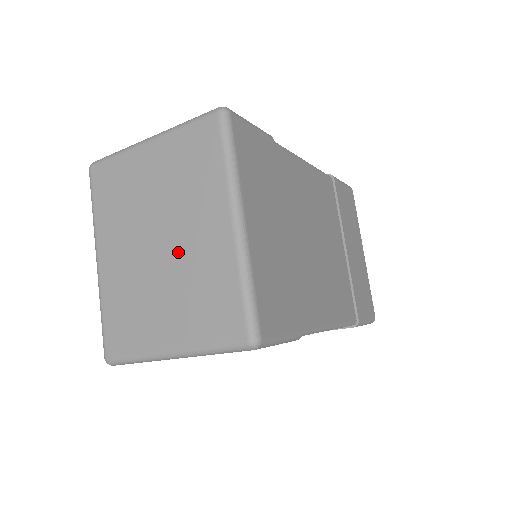
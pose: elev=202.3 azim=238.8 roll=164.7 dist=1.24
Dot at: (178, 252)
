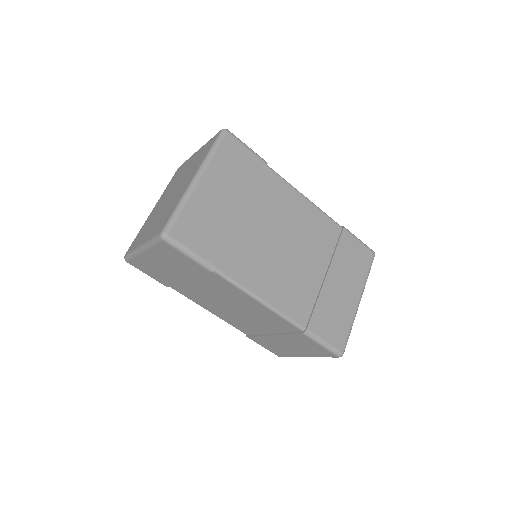
Dot at: (172, 197)
